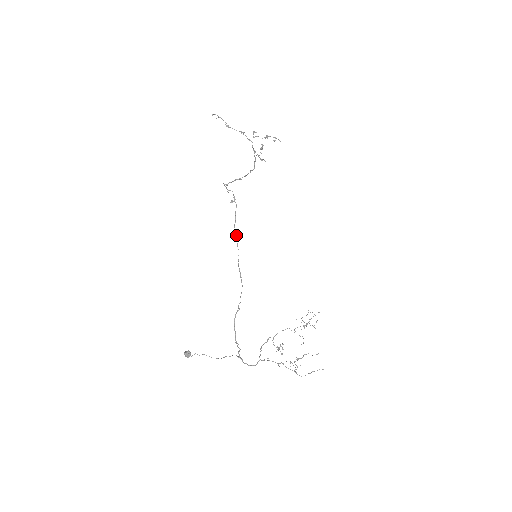
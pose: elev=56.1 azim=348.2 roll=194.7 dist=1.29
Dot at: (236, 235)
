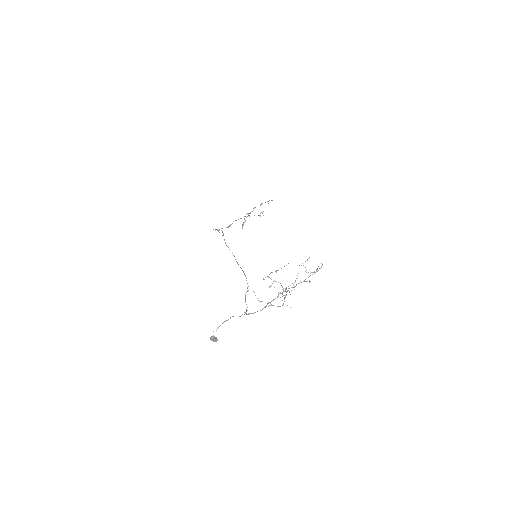
Dot at: (229, 249)
